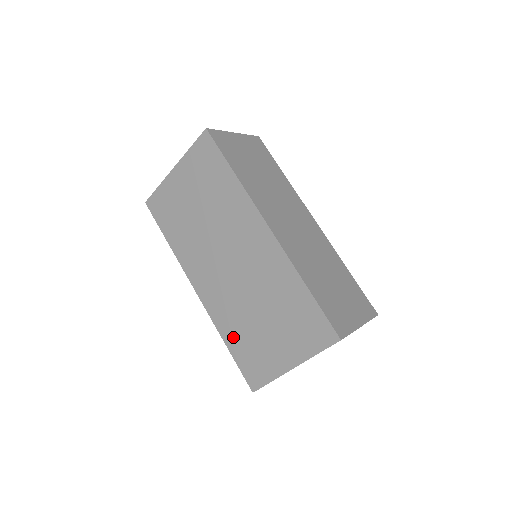
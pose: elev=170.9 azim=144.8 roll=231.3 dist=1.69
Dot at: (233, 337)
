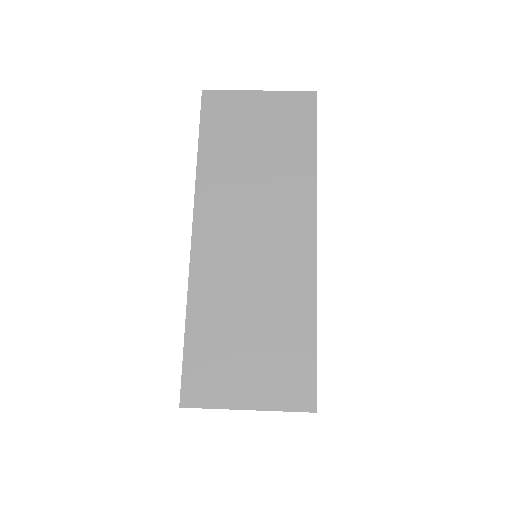
Dot at: occluded
